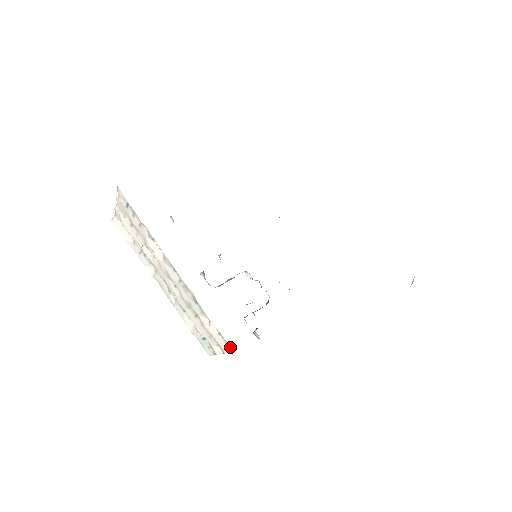
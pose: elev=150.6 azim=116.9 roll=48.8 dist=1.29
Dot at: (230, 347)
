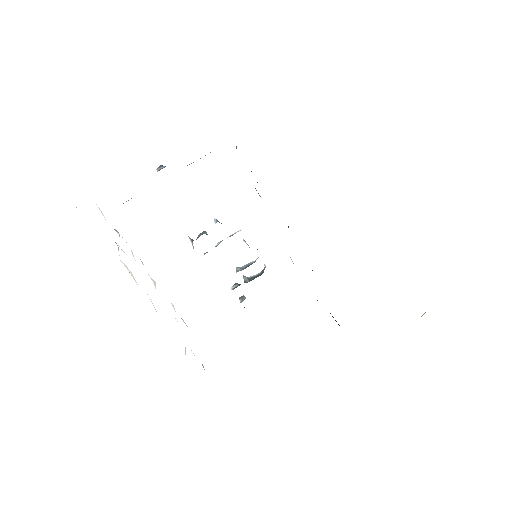
Dot at: occluded
